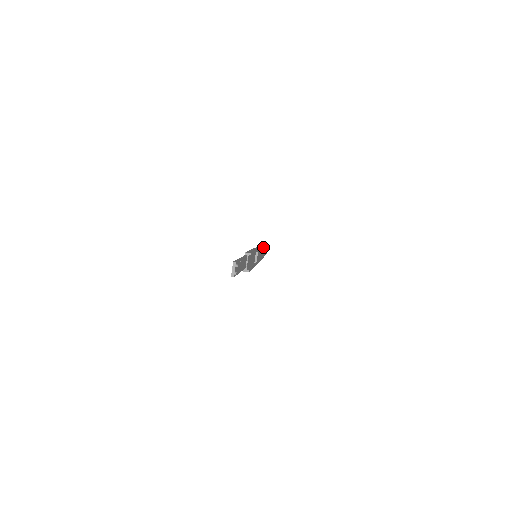
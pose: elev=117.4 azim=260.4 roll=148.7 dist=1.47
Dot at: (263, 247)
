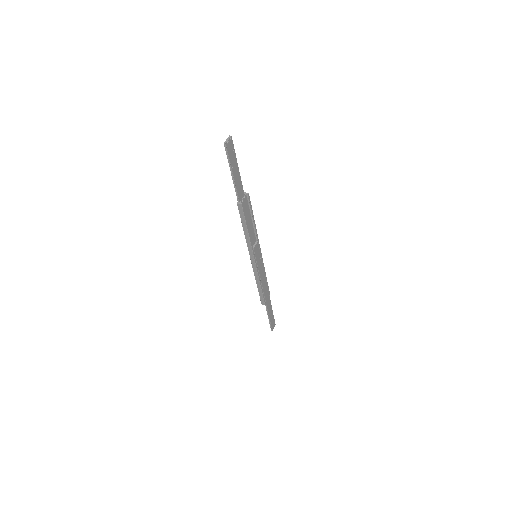
Dot at: (267, 282)
